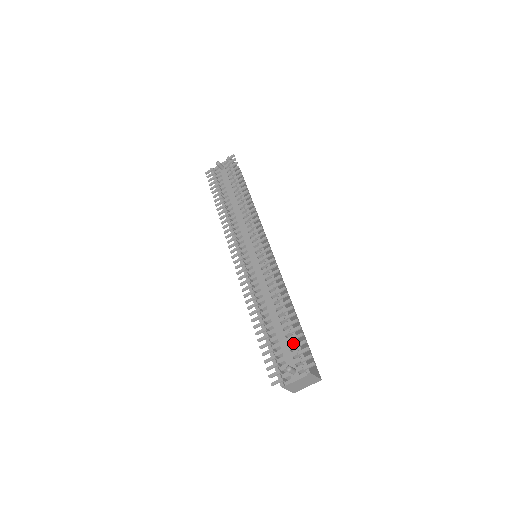
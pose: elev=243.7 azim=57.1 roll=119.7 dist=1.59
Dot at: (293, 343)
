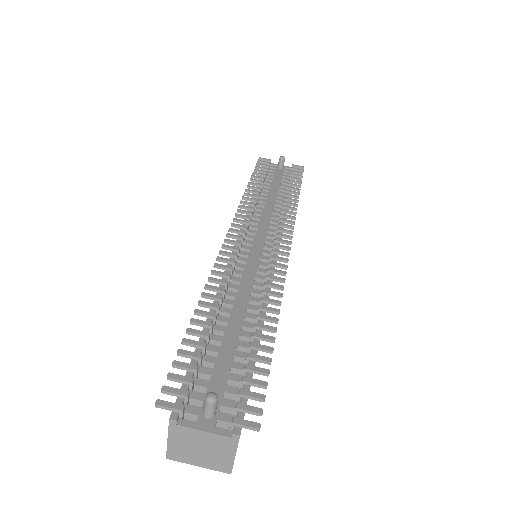
Dot at: (240, 374)
